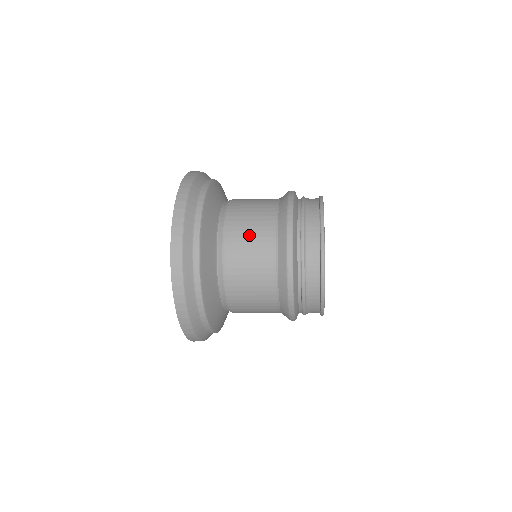
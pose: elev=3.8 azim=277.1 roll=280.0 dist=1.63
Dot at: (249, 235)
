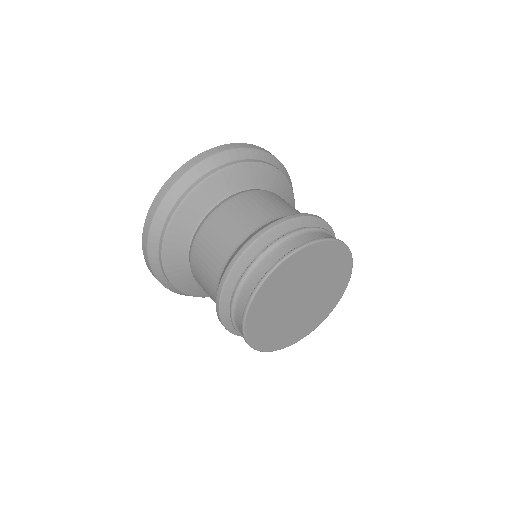
Dot at: (205, 289)
